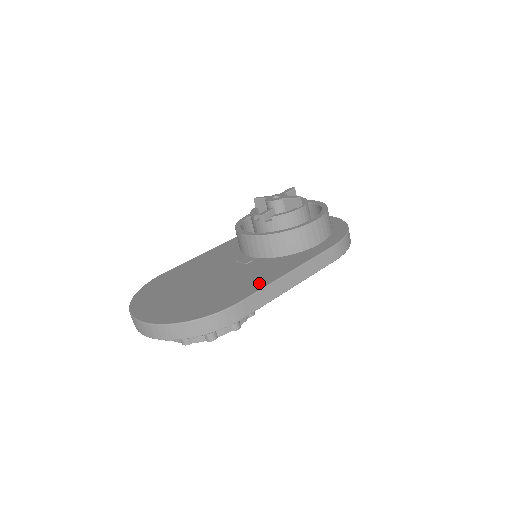
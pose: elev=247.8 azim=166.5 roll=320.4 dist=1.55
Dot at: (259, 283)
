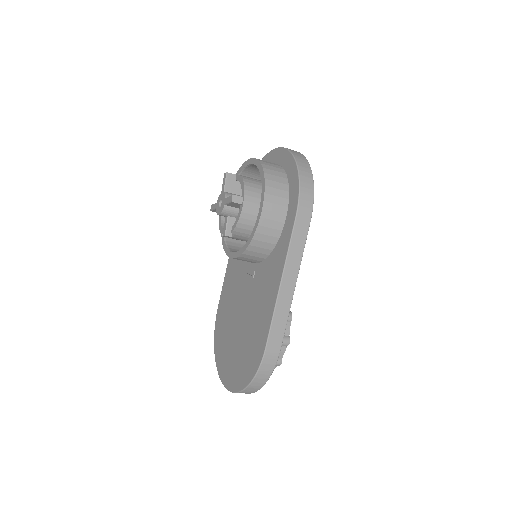
Dot at: (268, 311)
